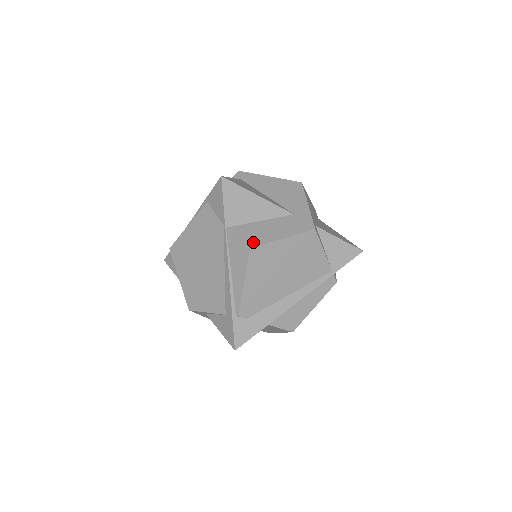
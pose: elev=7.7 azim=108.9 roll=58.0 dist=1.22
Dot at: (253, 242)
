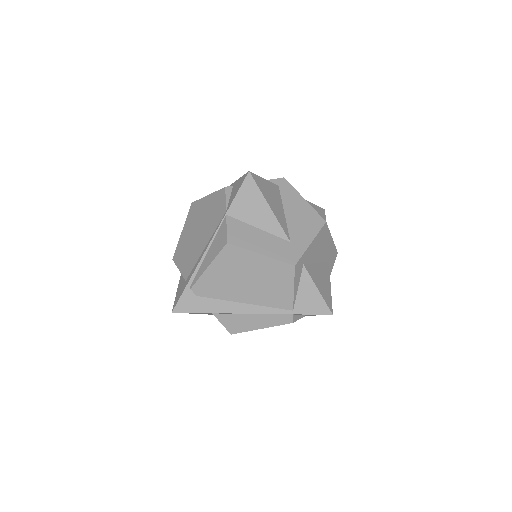
Dot at: (234, 240)
